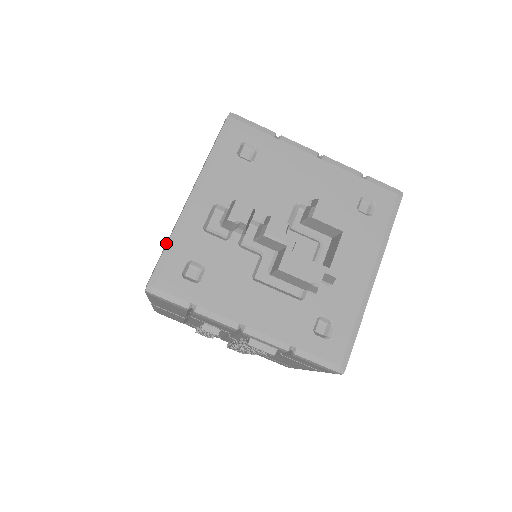
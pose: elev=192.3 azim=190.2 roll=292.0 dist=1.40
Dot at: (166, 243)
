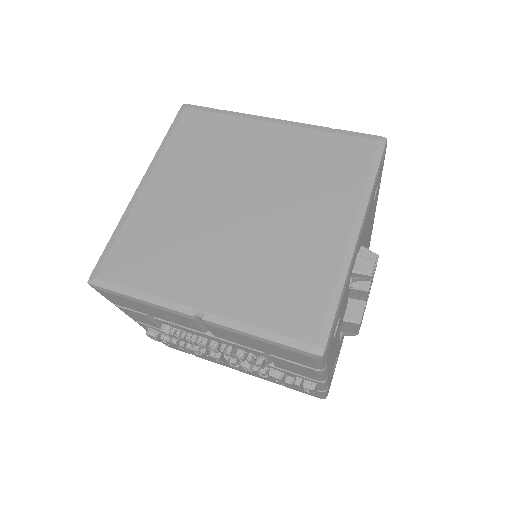
Dot at: (336, 292)
